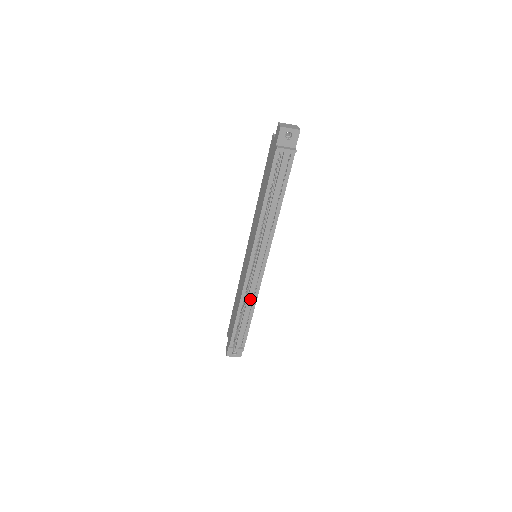
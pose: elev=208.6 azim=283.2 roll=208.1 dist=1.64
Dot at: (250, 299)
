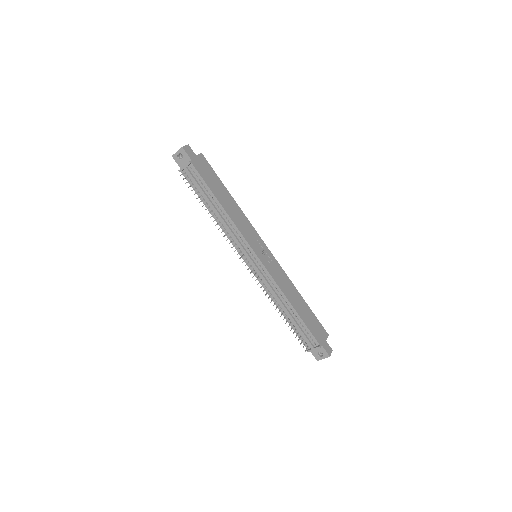
Dot at: (276, 295)
